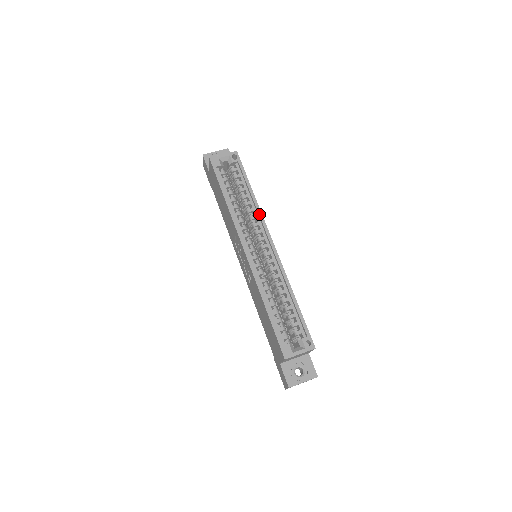
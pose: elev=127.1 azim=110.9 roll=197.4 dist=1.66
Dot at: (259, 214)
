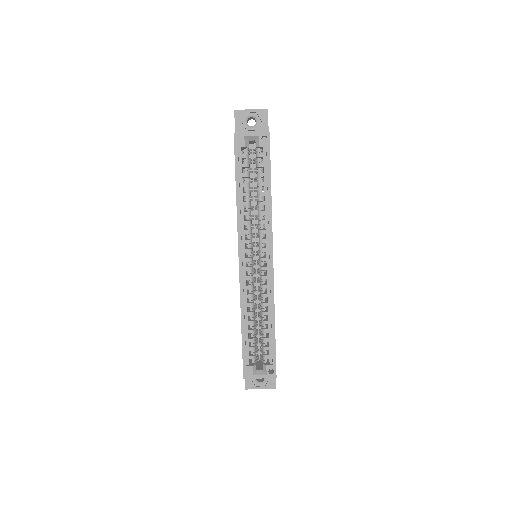
Dot at: (269, 222)
